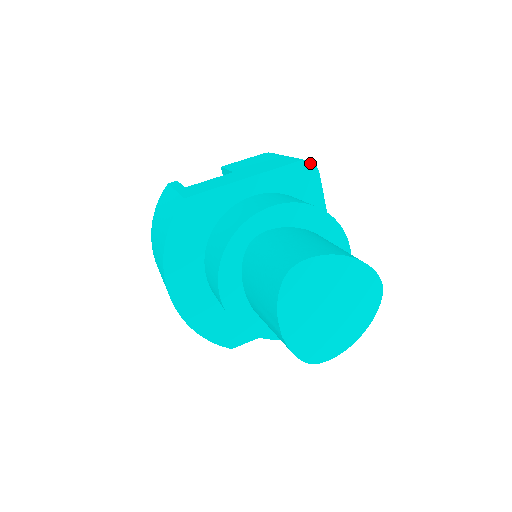
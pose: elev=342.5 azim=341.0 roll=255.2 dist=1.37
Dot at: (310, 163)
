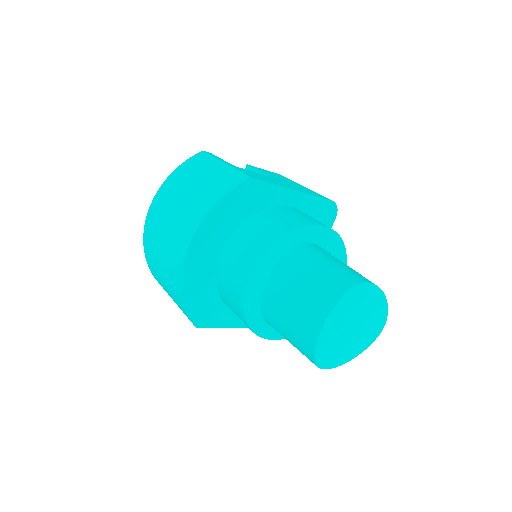
Dot at: (336, 207)
